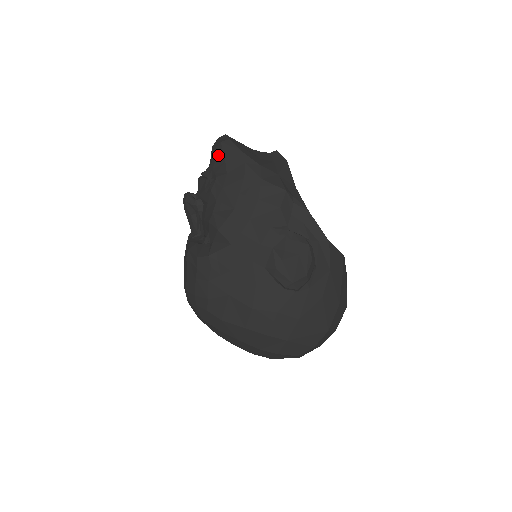
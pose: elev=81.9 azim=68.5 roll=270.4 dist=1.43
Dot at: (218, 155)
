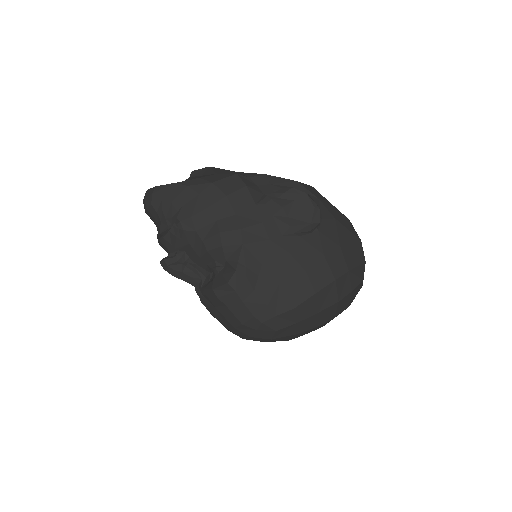
Dot at: (159, 205)
